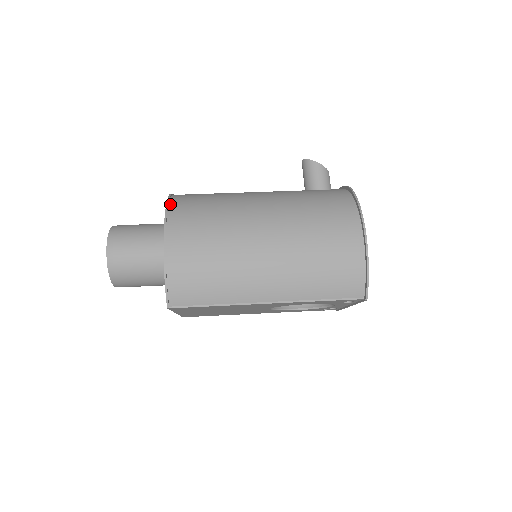
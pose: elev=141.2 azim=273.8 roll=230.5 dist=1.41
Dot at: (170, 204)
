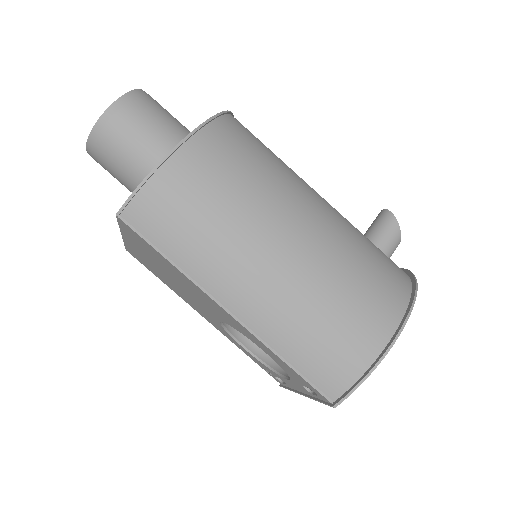
Dot at: (224, 116)
